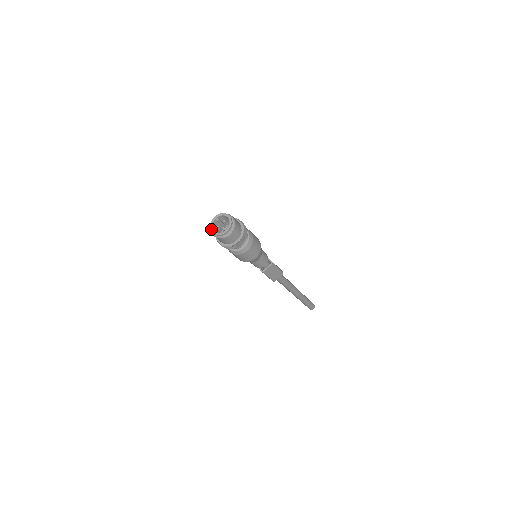
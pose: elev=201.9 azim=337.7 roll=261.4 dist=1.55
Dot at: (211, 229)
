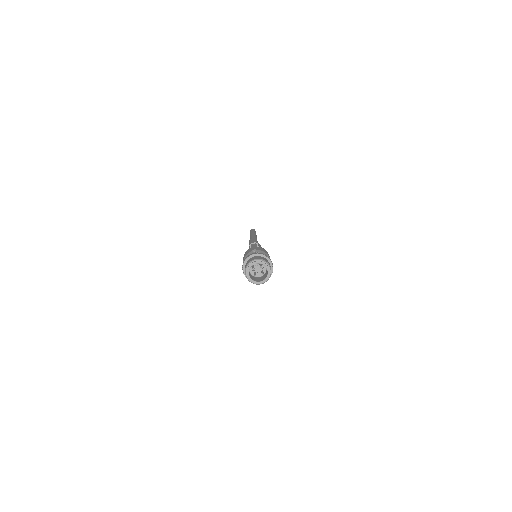
Dot at: (247, 272)
